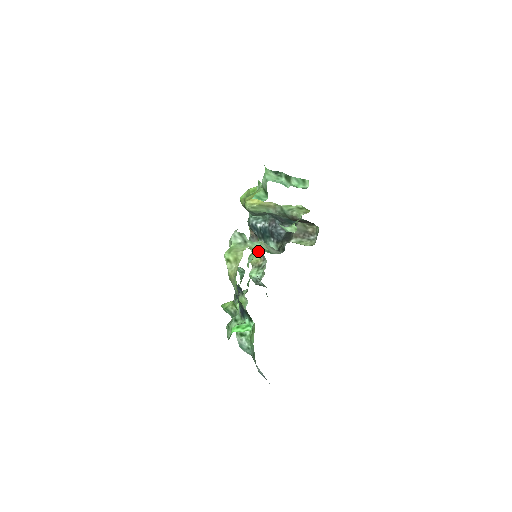
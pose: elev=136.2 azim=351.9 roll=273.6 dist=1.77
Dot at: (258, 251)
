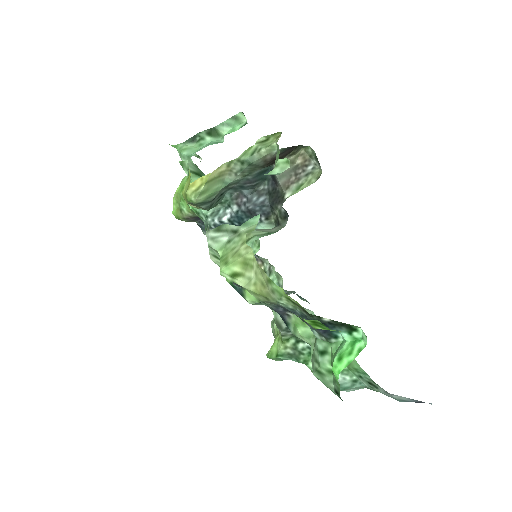
Dot at: occluded
